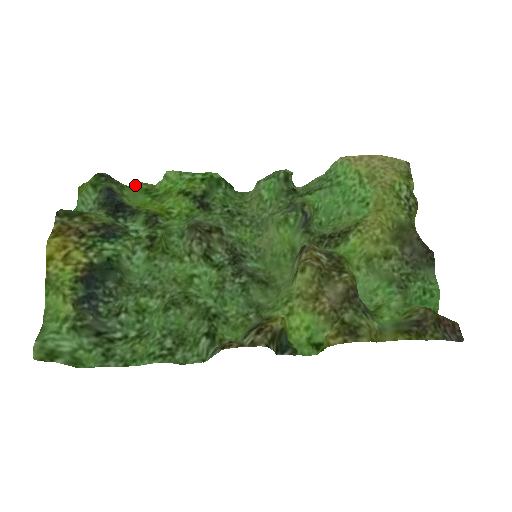
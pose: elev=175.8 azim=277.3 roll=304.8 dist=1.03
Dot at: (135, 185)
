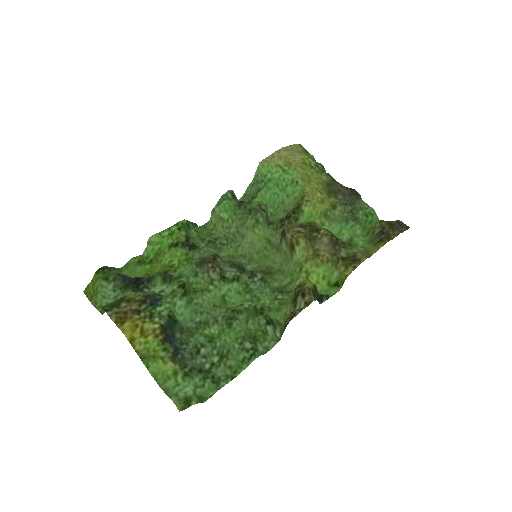
Dot at: (128, 263)
